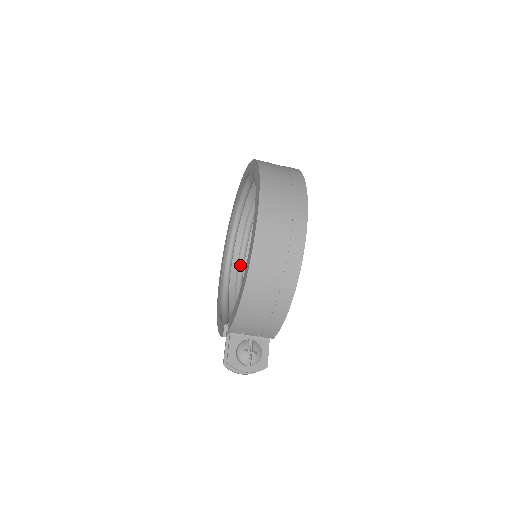
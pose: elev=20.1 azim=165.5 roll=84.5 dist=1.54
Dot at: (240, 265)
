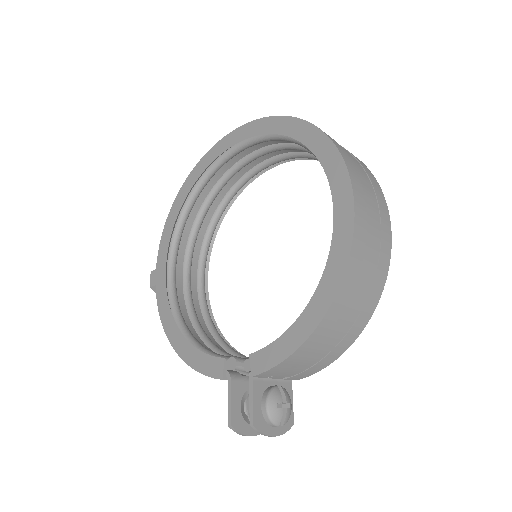
Dot at: (188, 261)
